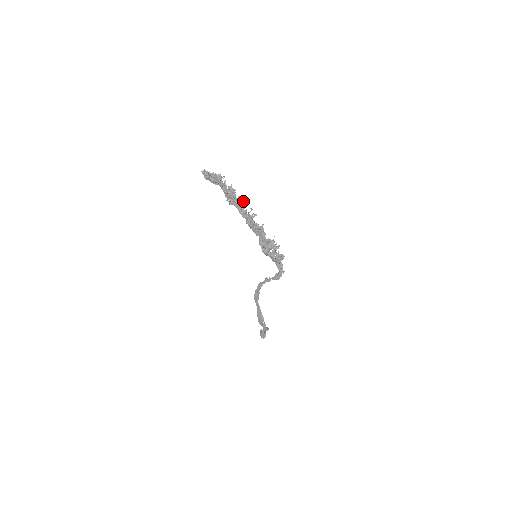
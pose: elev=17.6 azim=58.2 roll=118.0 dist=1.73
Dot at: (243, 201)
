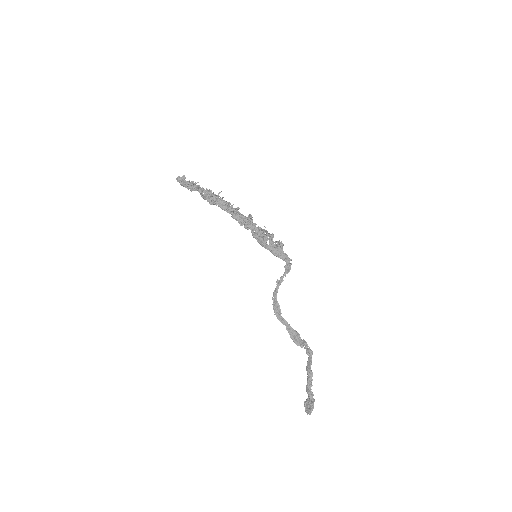
Dot at: (222, 197)
